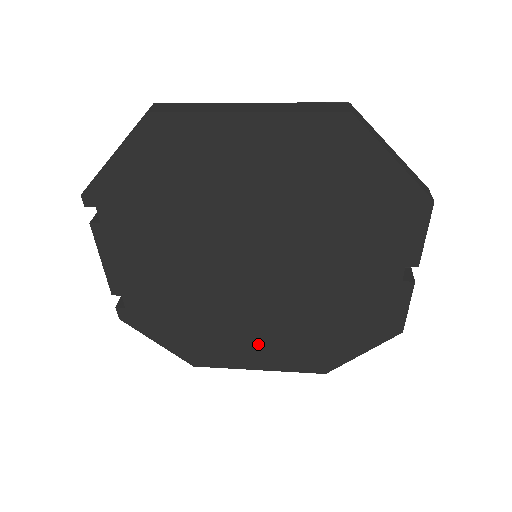
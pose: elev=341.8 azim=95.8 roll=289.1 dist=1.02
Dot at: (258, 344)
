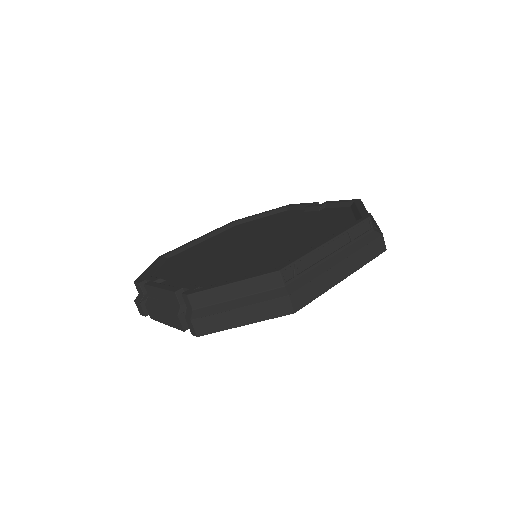
Dot at: occluded
